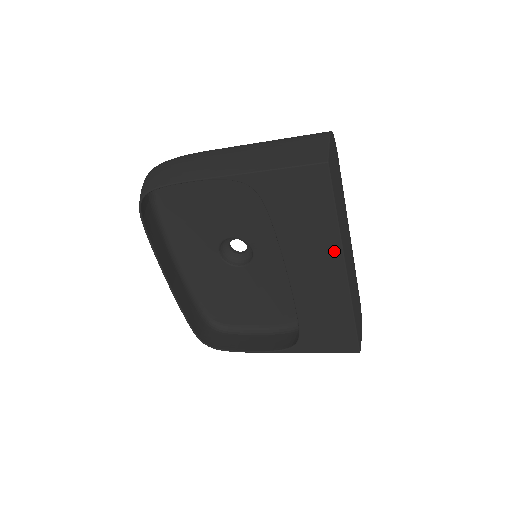
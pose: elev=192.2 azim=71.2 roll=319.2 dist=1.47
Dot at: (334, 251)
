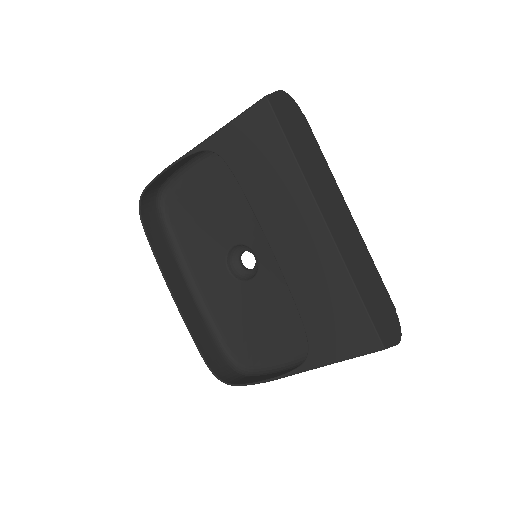
Dot at: (304, 198)
